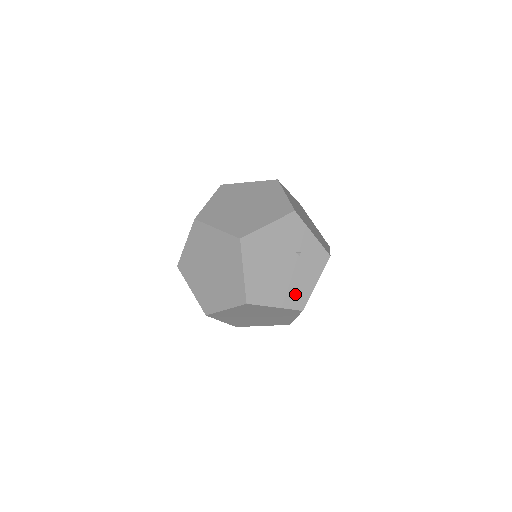
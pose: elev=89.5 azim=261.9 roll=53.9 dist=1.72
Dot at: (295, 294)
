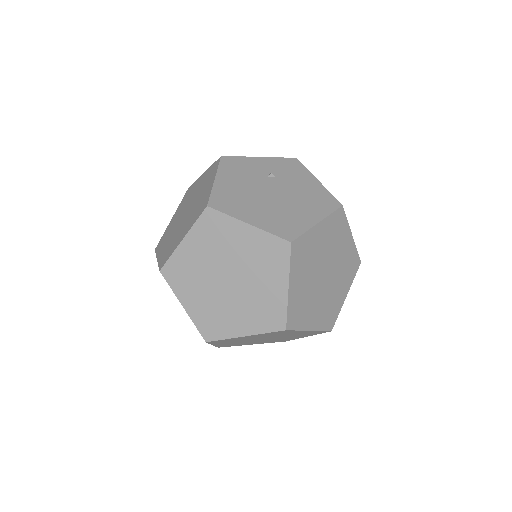
Dot at: (316, 201)
